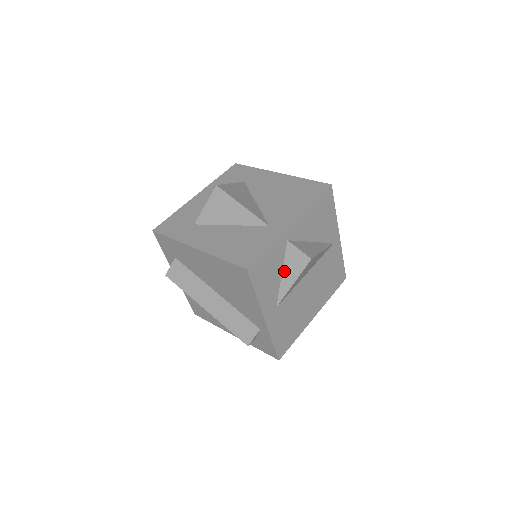
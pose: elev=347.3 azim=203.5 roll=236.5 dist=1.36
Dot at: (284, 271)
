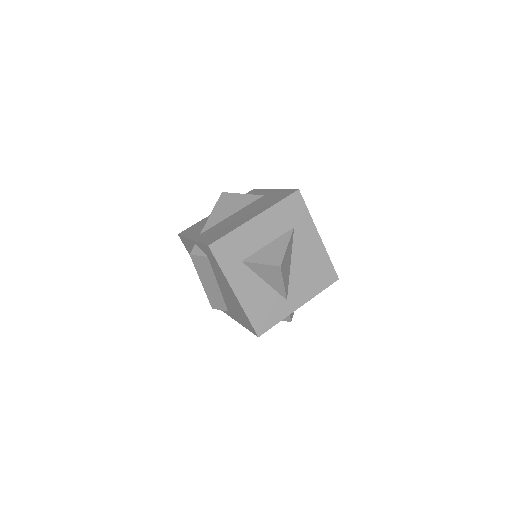
Dot at: occluded
